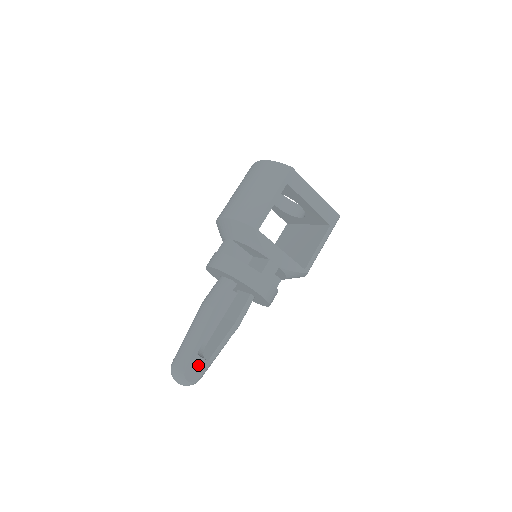
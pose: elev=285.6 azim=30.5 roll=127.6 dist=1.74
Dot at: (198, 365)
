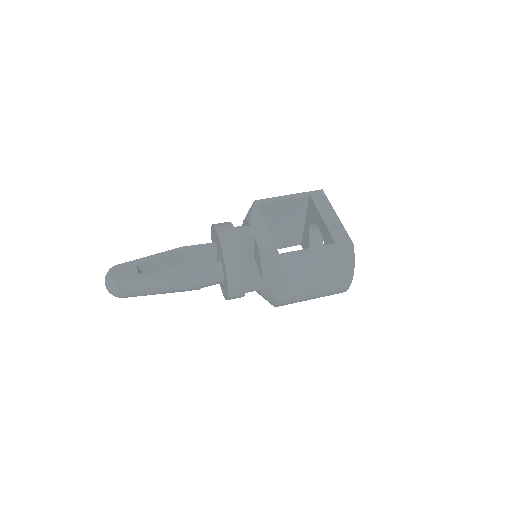
Dot at: (129, 271)
